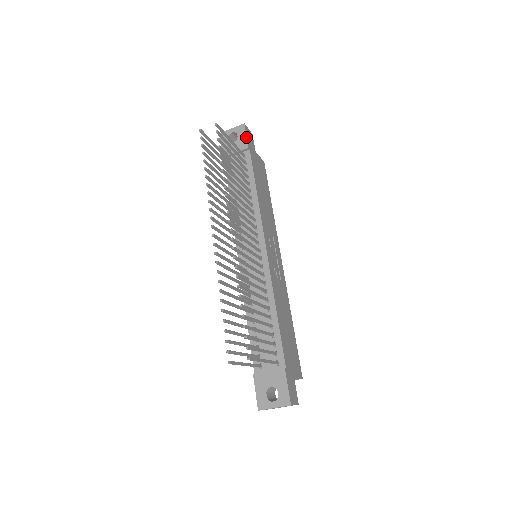
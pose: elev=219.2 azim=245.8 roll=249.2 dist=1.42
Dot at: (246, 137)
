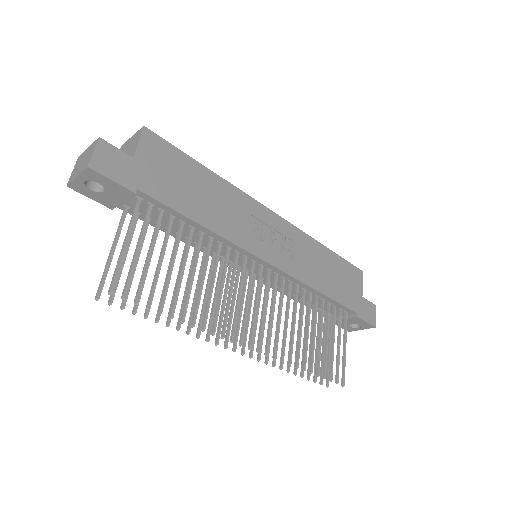
Dot at: (115, 183)
